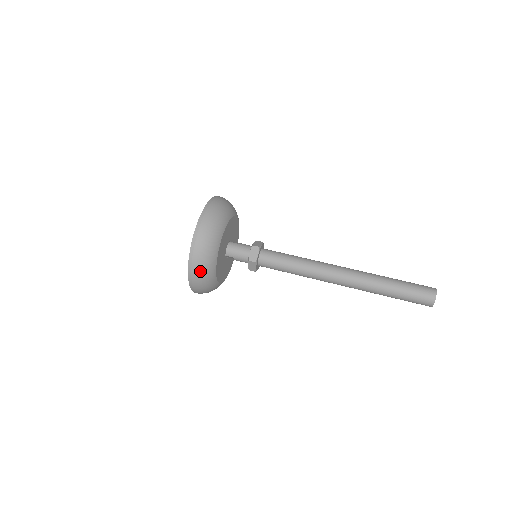
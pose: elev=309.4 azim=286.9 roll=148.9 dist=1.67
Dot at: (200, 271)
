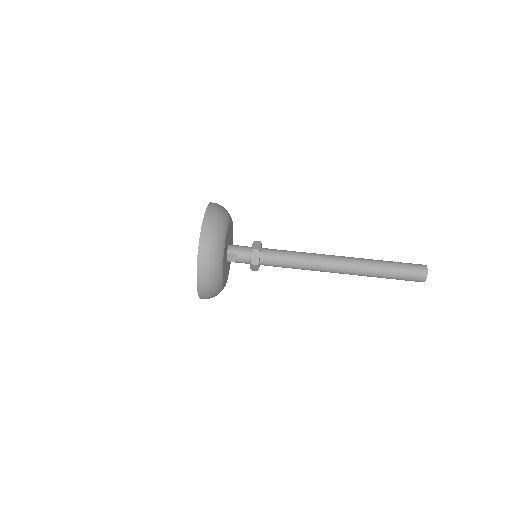
Dot at: (212, 237)
